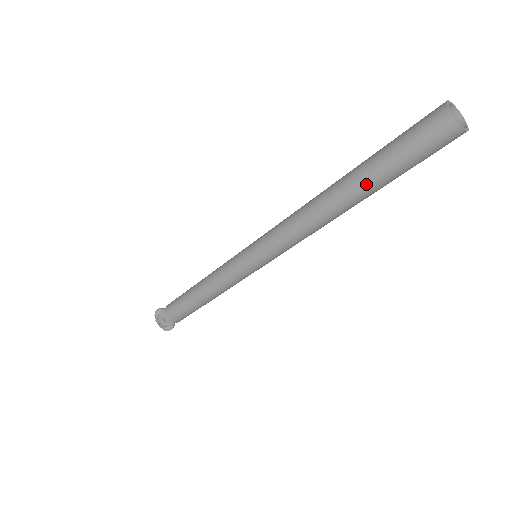
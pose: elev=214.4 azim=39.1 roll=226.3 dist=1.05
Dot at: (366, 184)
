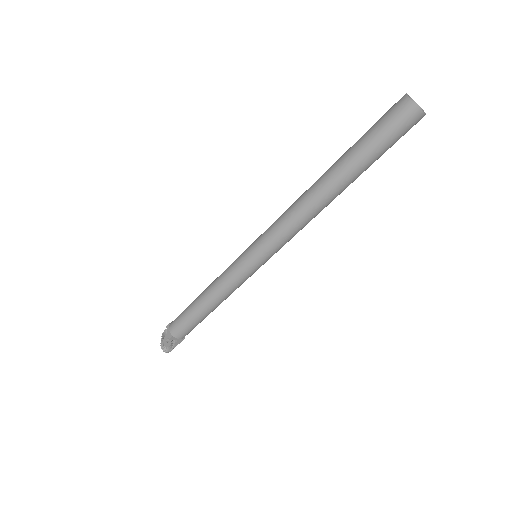
Dot at: (345, 164)
